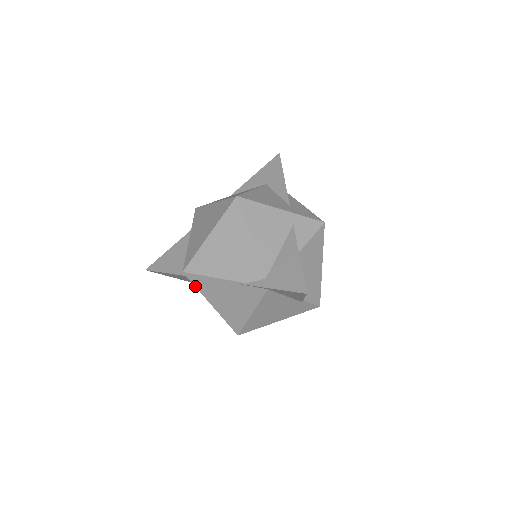
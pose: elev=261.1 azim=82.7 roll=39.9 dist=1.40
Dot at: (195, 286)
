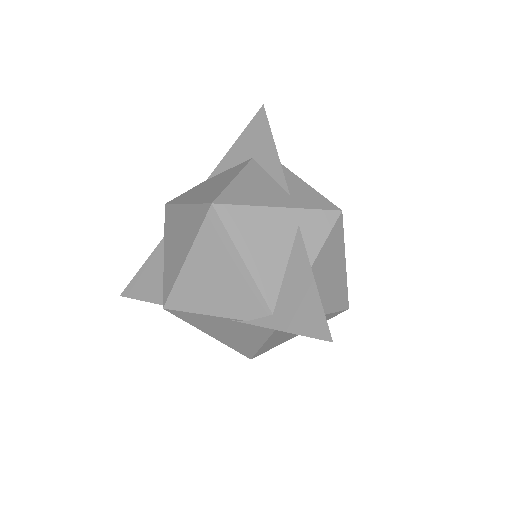
Dot at: (183, 320)
